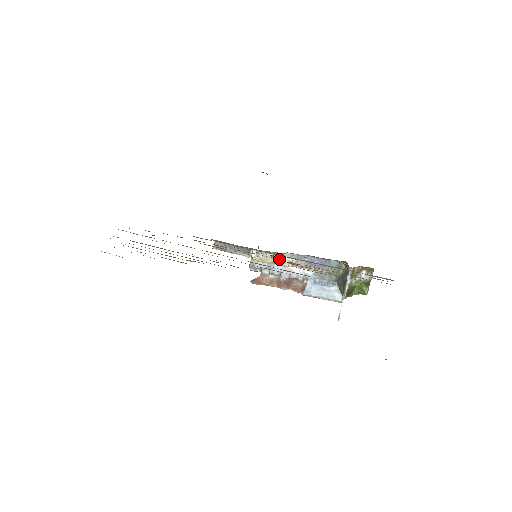
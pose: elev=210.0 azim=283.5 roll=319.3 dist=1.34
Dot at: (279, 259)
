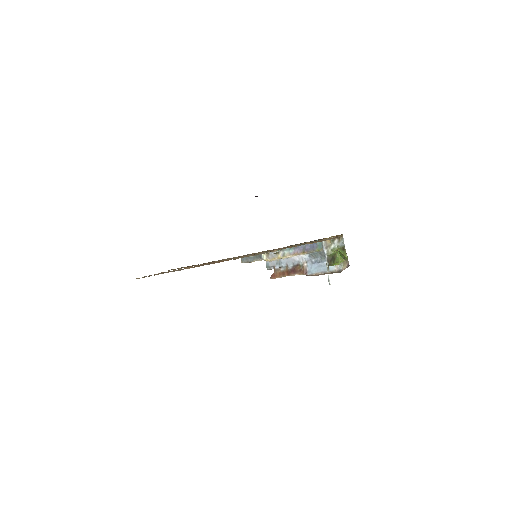
Dot at: (282, 254)
